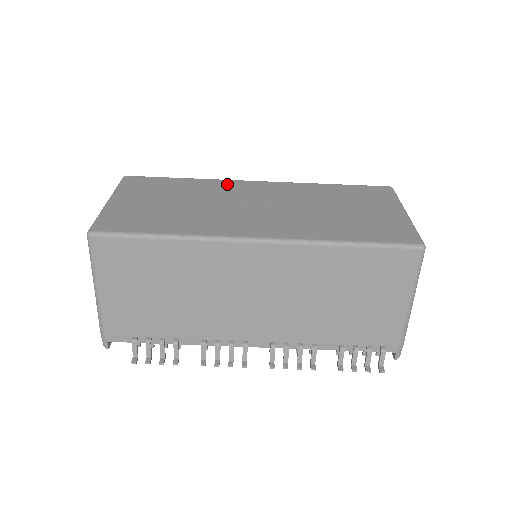
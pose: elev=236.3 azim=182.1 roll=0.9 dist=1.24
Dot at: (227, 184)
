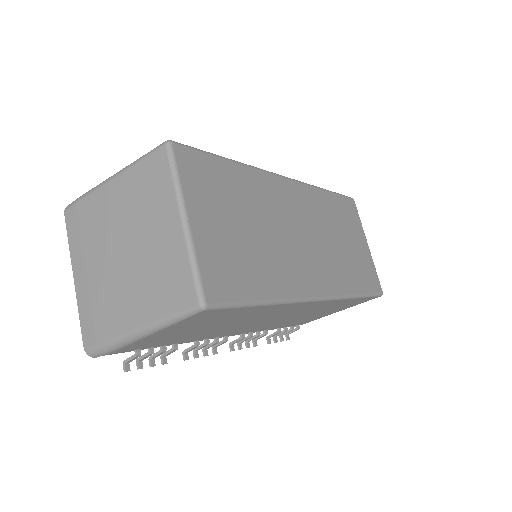
Dot at: (270, 183)
